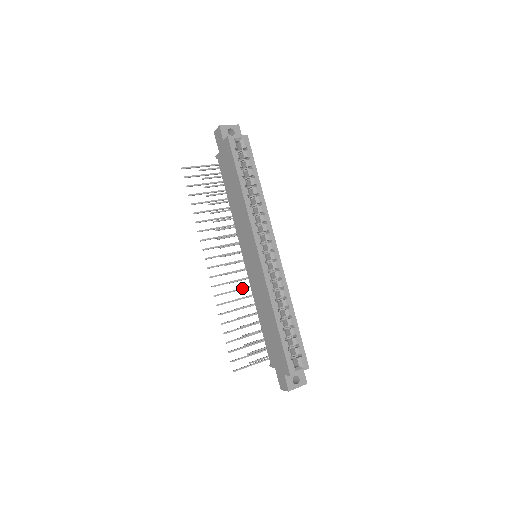
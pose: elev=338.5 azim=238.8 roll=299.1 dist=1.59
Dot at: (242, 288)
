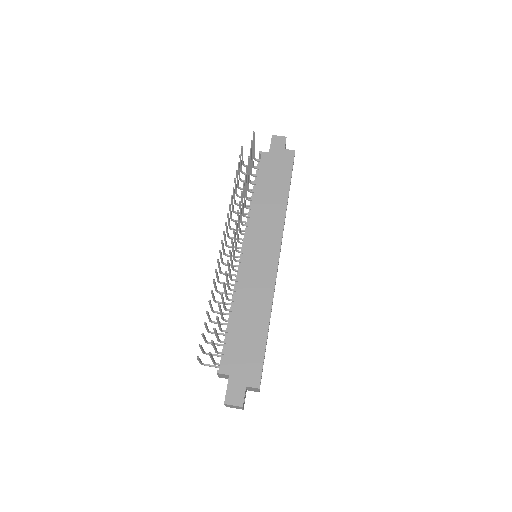
Dot at: occluded
